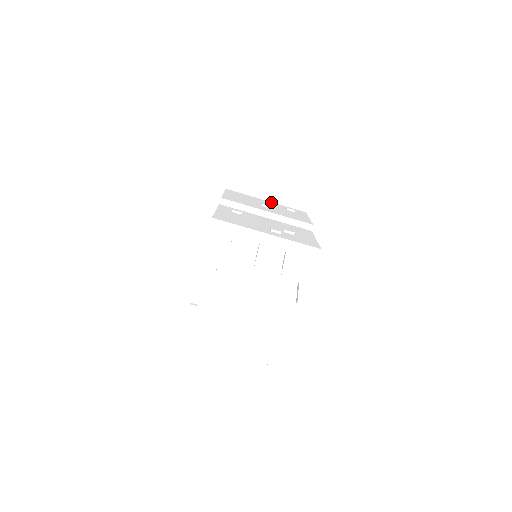
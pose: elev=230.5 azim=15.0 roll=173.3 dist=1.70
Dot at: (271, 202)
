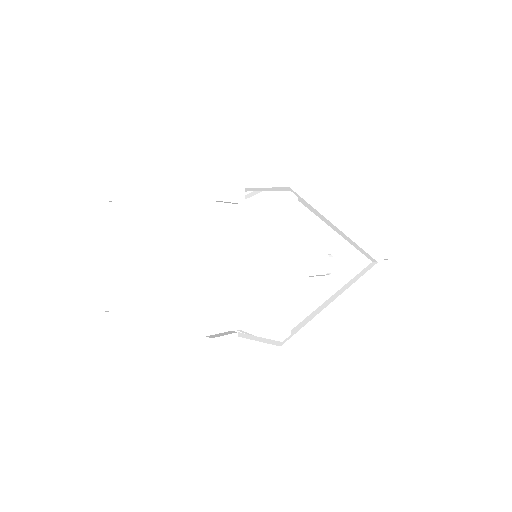
Dot at: occluded
